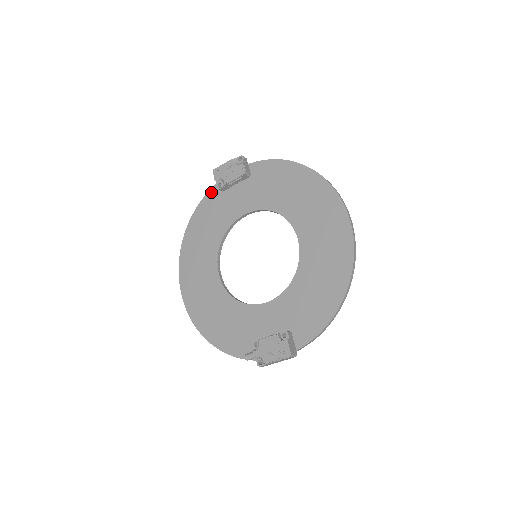
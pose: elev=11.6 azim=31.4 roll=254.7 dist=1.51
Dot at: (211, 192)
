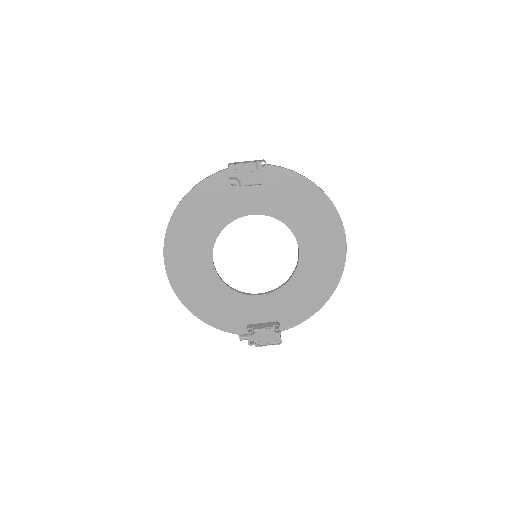
Dot at: (214, 178)
